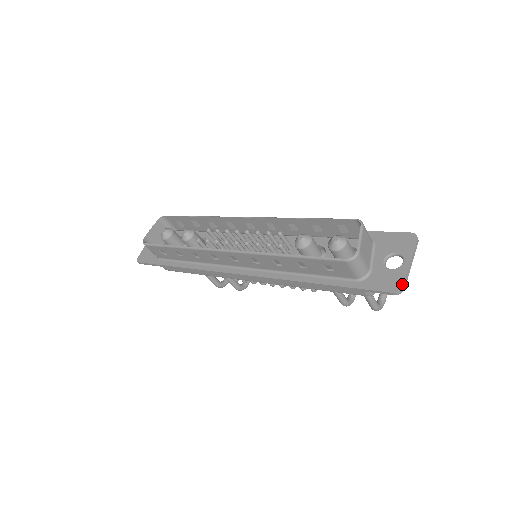
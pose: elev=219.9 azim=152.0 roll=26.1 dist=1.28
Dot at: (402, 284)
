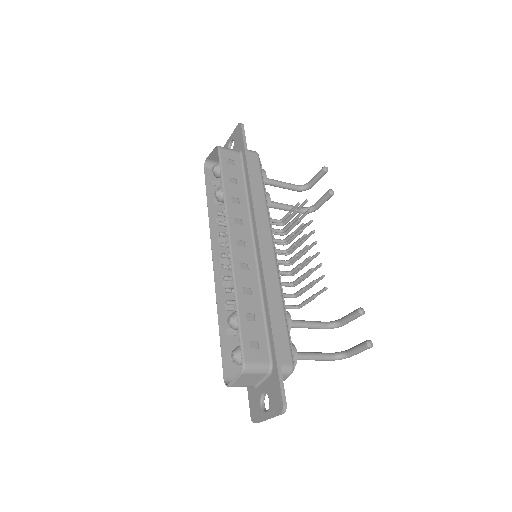
Dot at: (255, 421)
